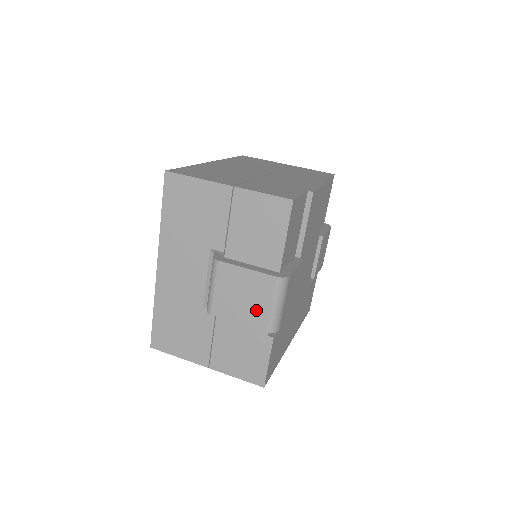
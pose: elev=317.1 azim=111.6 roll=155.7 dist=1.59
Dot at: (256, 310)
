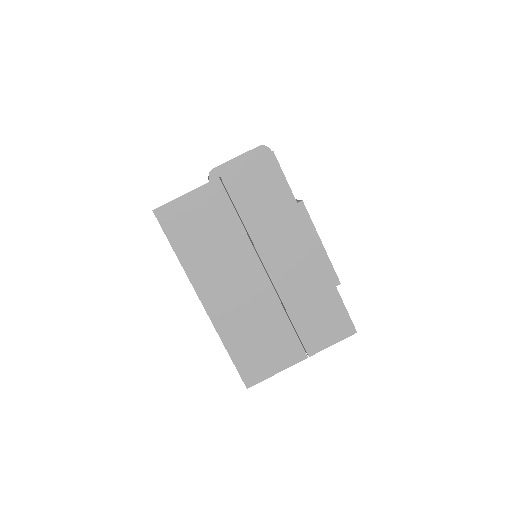
Dot at: occluded
